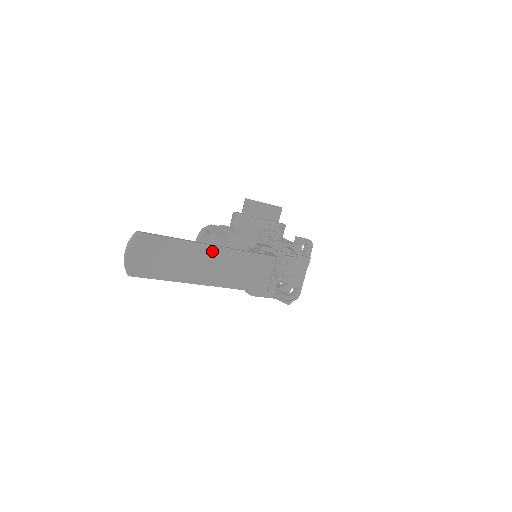
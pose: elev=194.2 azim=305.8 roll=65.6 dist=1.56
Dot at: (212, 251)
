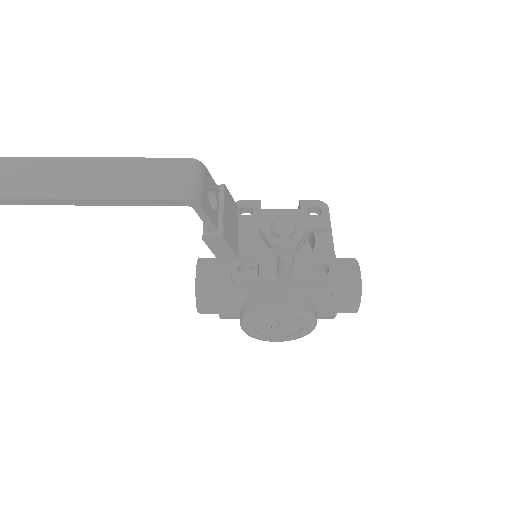
Dot at: (86, 163)
